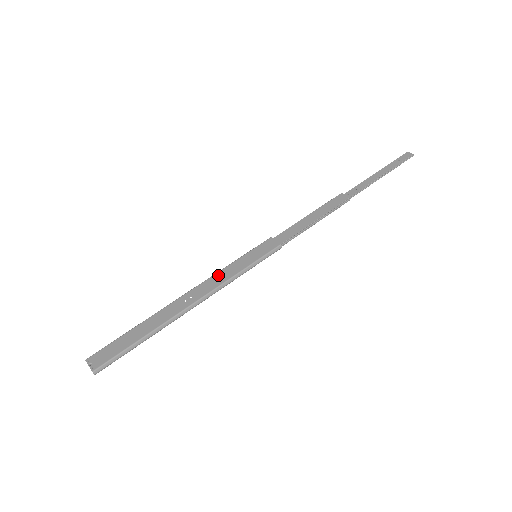
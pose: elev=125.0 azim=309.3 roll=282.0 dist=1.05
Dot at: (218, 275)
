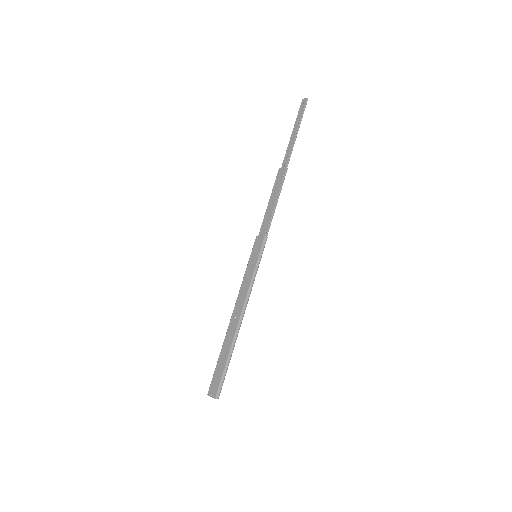
Dot at: (242, 287)
